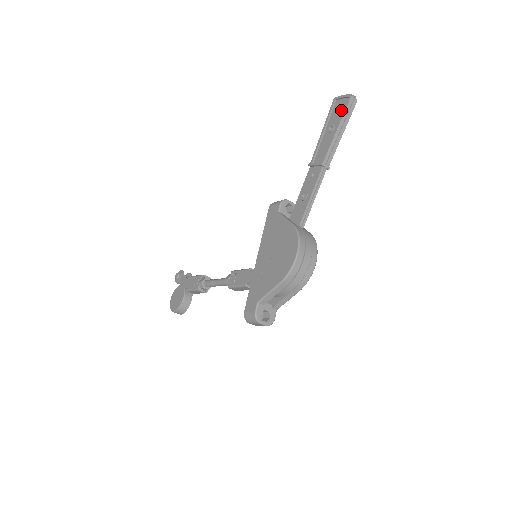
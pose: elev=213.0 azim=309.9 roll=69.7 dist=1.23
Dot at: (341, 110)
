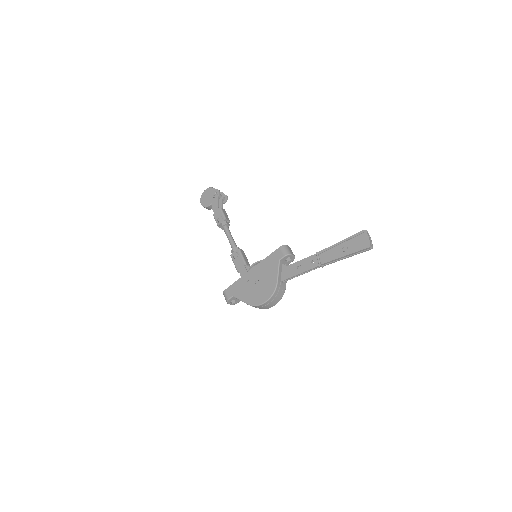
Dot at: (358, 246)
